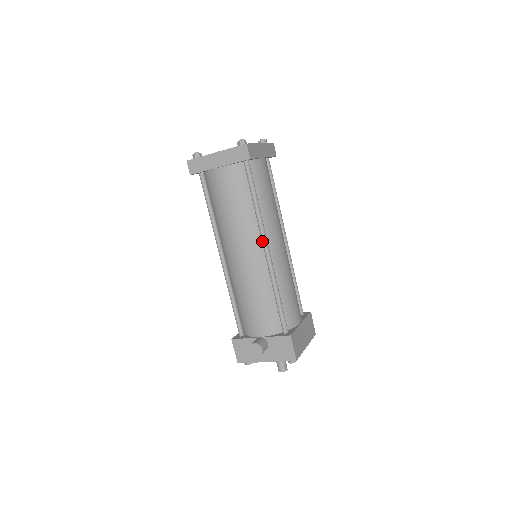
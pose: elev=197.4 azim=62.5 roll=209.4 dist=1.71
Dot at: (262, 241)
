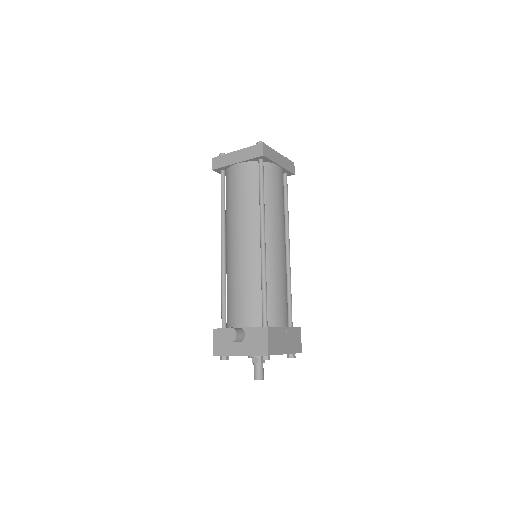
Dot at: (260, 231)
